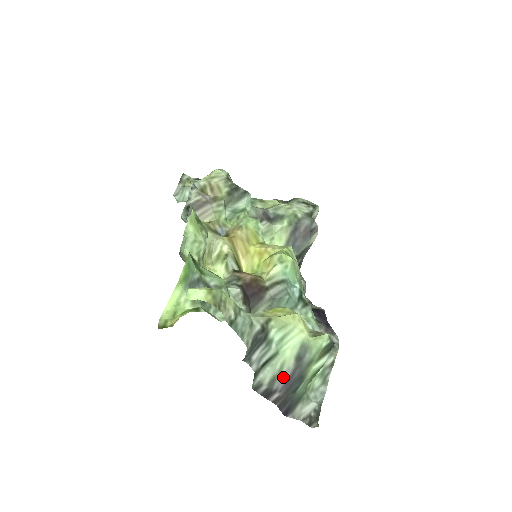
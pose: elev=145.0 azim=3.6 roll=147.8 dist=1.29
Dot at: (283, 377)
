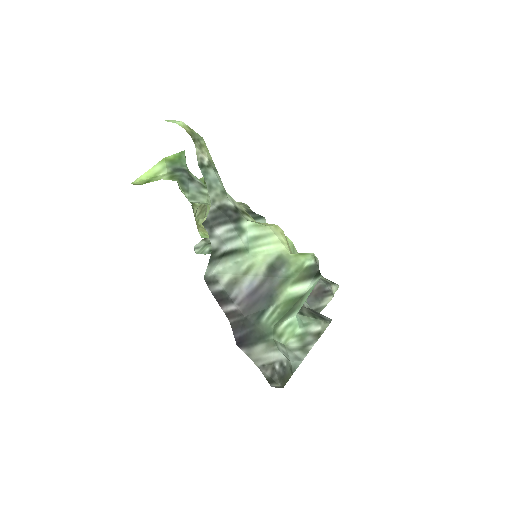
Dot at: (247, 284)
